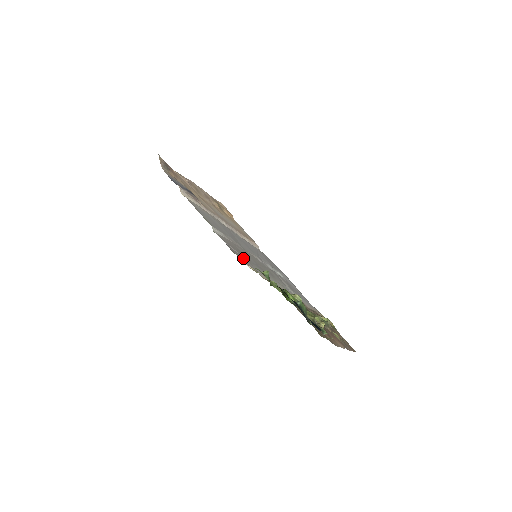
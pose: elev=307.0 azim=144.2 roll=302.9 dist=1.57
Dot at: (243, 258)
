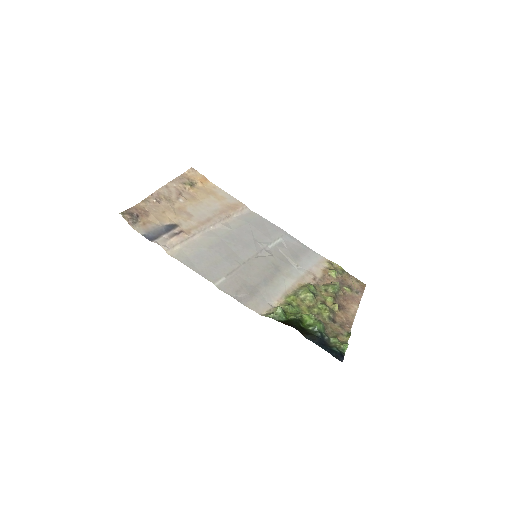
Dot at: (254, 300)
